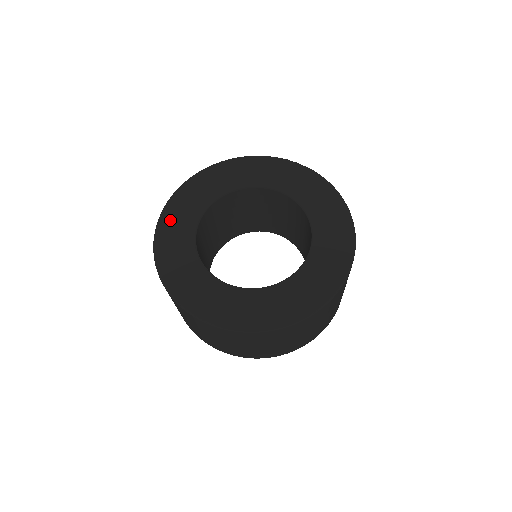
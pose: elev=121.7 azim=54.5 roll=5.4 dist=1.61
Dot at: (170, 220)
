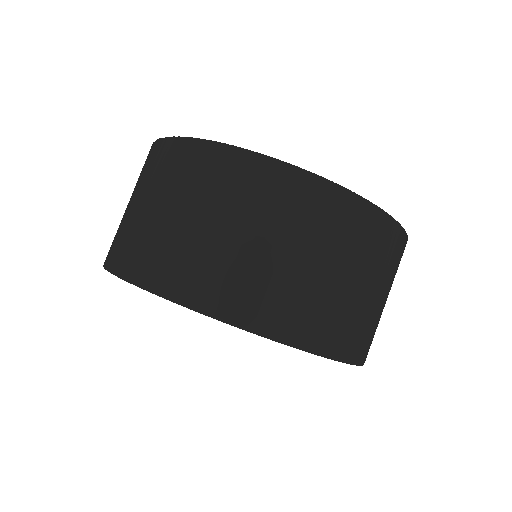
Dot at: occluded
